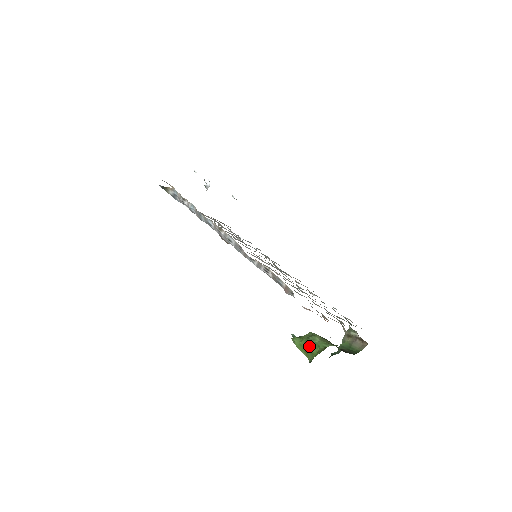
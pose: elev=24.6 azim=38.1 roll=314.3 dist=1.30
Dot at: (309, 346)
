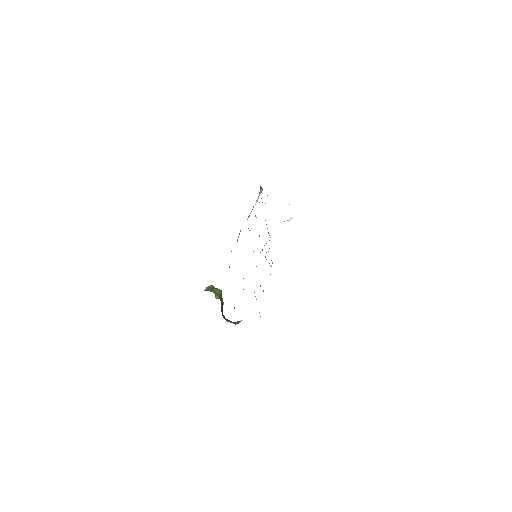
Dot at: (210, 288)
